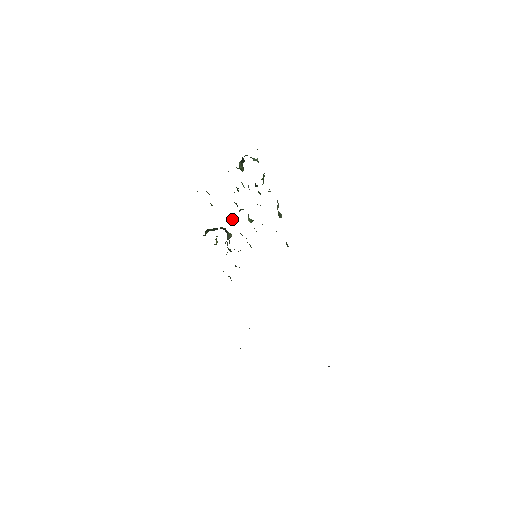
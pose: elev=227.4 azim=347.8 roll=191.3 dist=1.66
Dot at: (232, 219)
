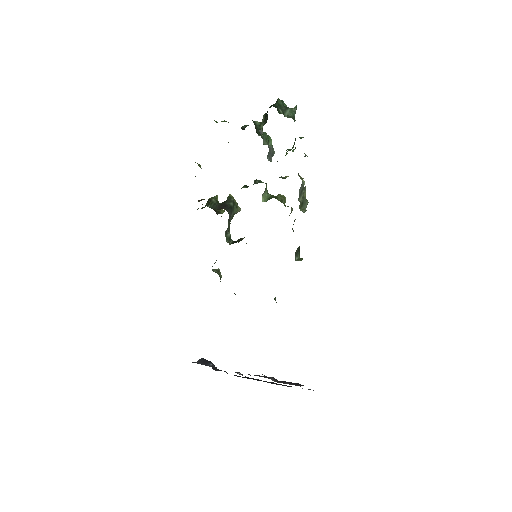
Dot at: occluded
